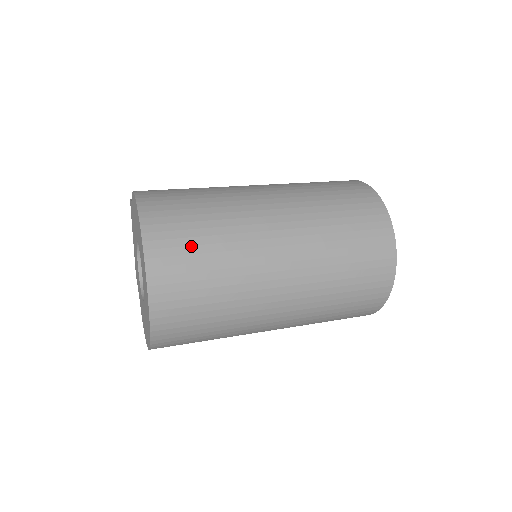
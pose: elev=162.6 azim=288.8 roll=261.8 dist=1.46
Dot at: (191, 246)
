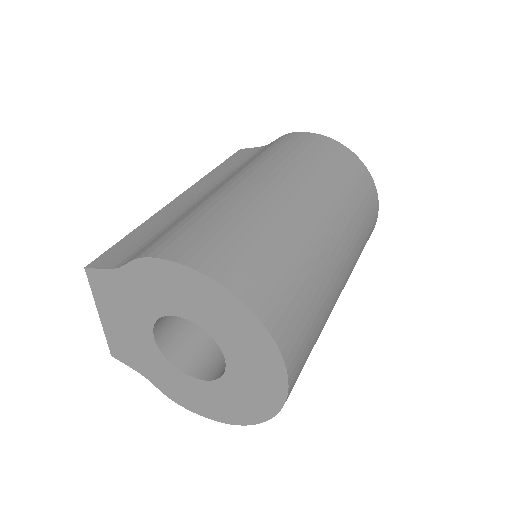
Dot at: (289, 287)
